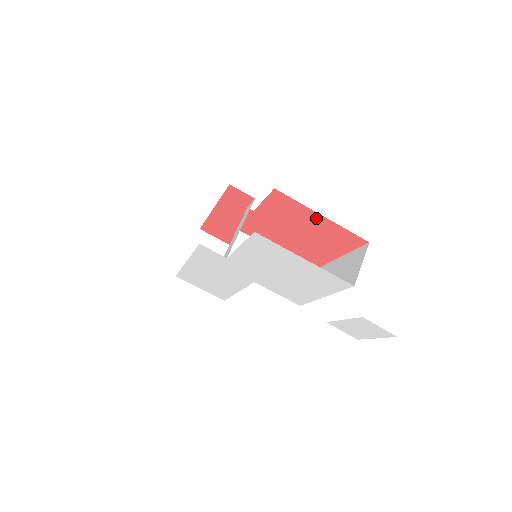
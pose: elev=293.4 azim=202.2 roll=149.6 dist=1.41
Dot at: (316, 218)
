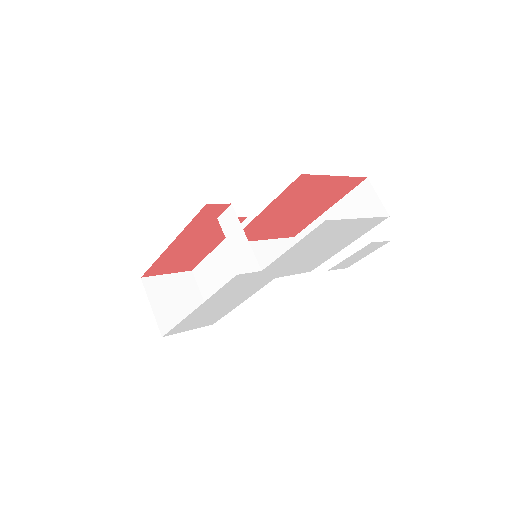
Dot at: (328, 182)
